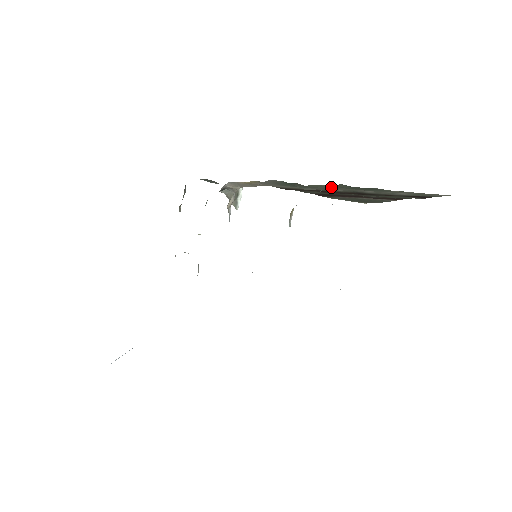
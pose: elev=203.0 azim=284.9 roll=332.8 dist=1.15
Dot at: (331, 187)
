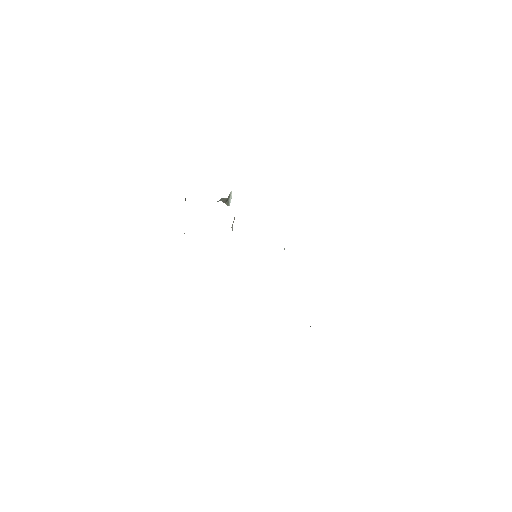
Dot at: occluded
